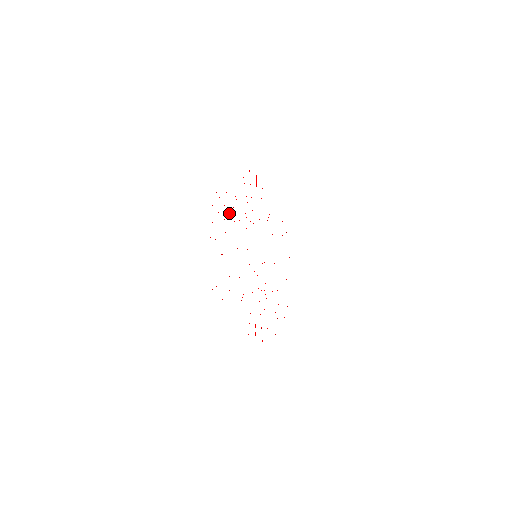
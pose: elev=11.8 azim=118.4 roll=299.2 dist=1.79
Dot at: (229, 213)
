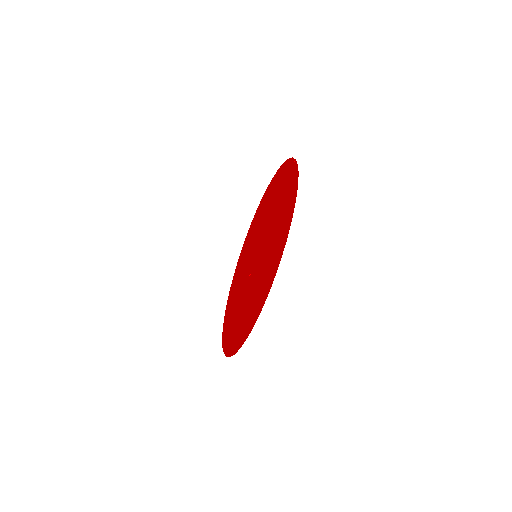
Dot at: (280, 189)
